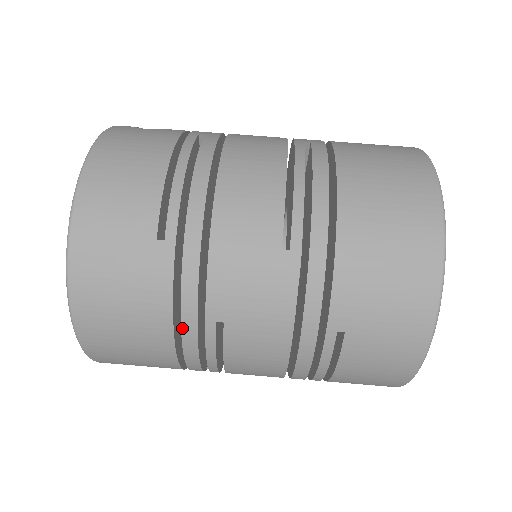
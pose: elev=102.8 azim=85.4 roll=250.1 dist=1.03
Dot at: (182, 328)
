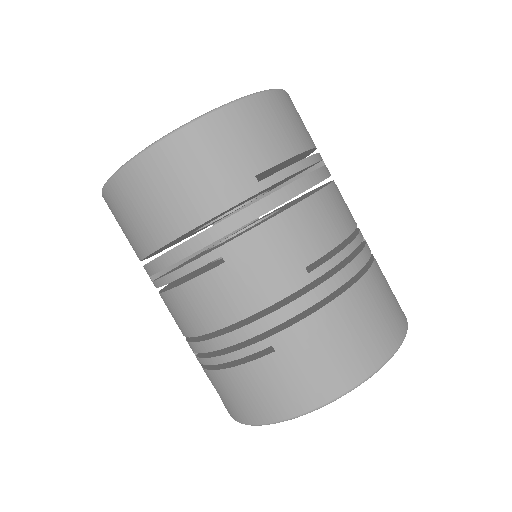
Dot at: (199, 235)
